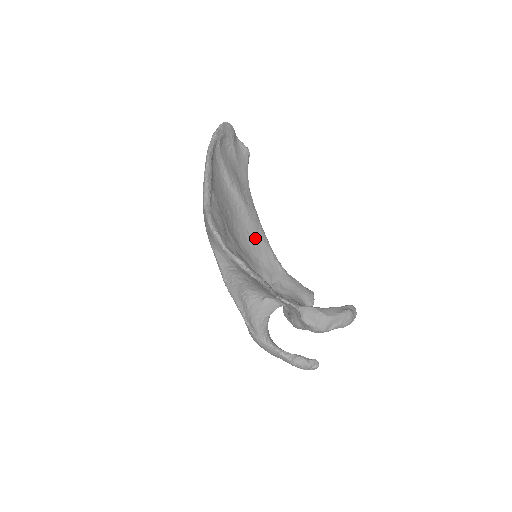
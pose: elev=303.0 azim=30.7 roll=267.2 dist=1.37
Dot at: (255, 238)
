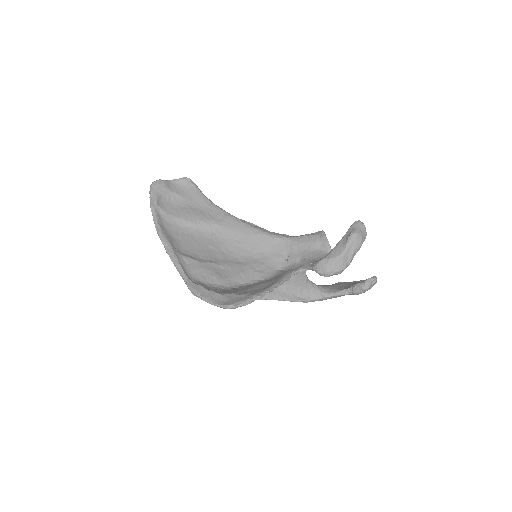
Dot at: (247, 240)
